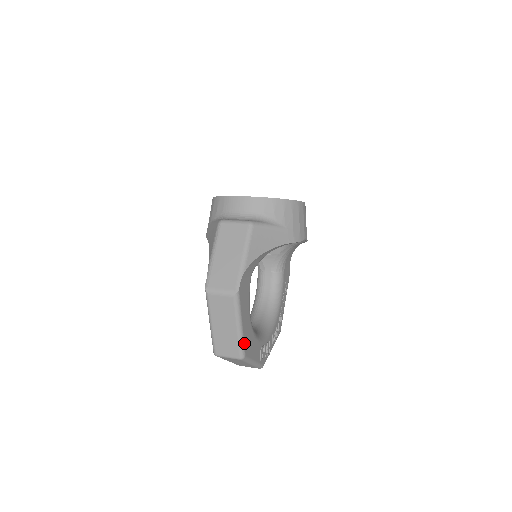
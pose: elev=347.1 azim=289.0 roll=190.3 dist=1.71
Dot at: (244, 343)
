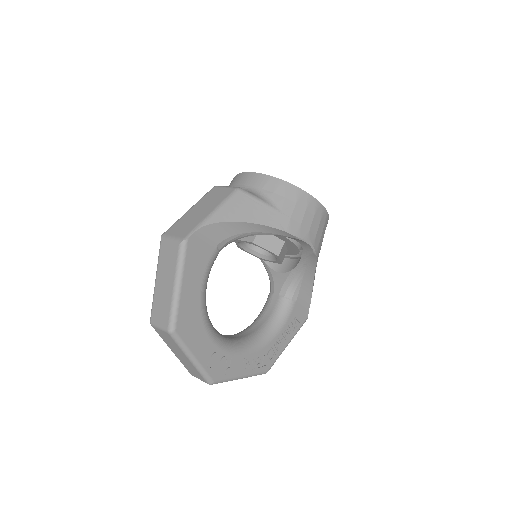
Dot at: (178, 312)
